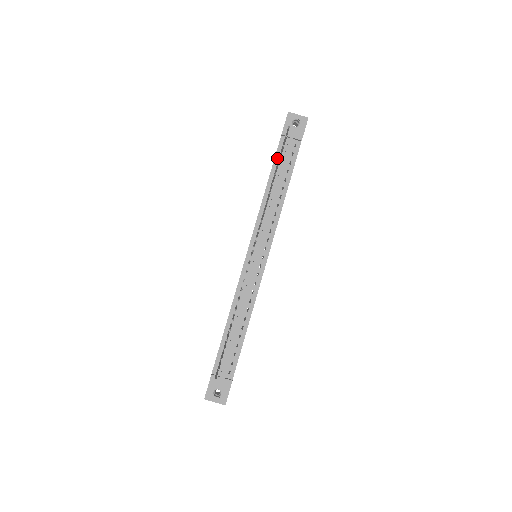
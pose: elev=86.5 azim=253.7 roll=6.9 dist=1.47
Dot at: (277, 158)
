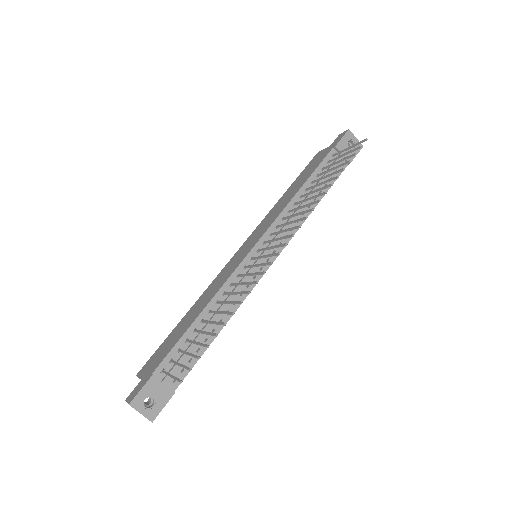
Dot at: (321, 166)
